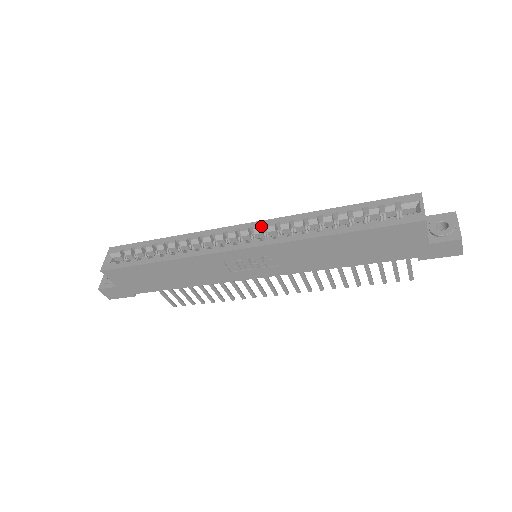
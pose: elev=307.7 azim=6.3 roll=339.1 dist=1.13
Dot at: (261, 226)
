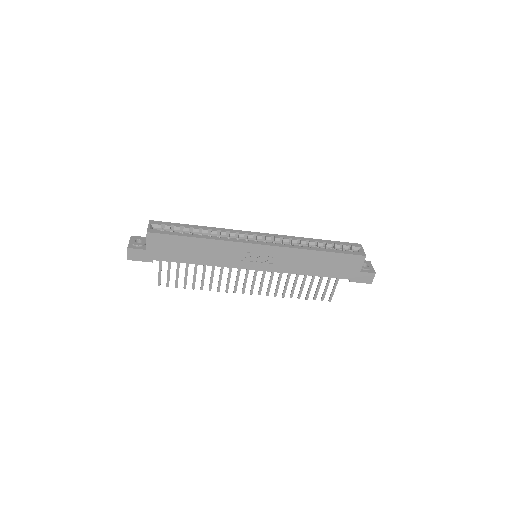
Dot at: (271, 236)
